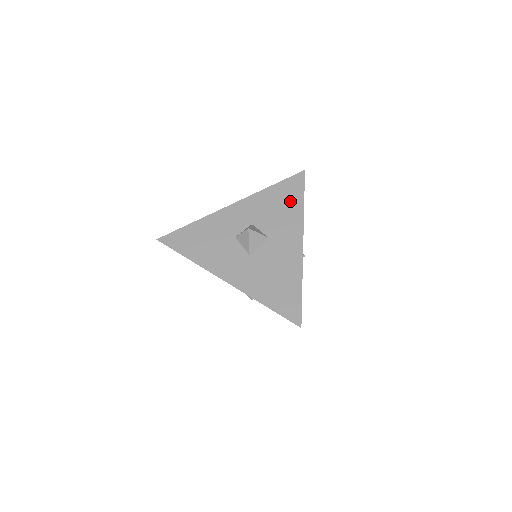
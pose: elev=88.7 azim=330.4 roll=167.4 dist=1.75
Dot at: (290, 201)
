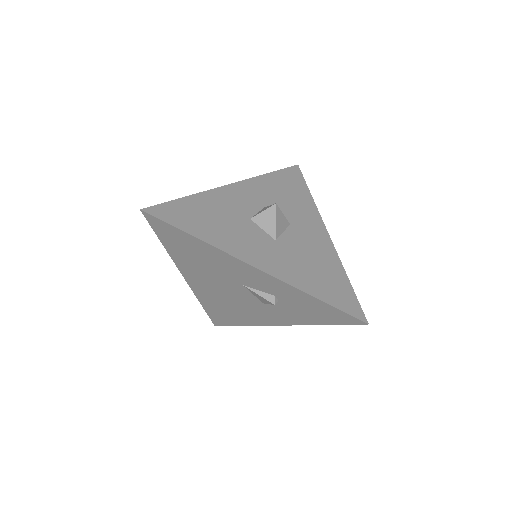
Dot at: (296, 190)
